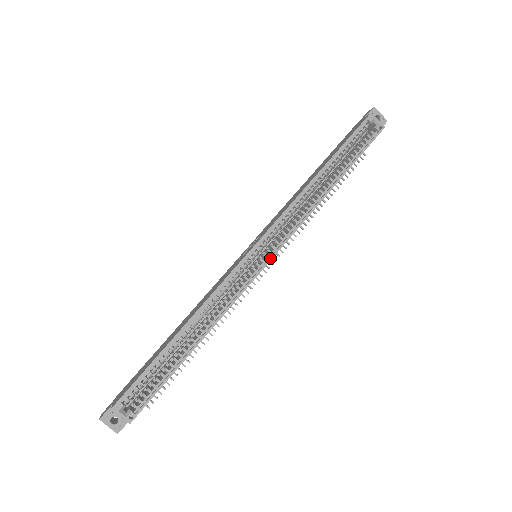
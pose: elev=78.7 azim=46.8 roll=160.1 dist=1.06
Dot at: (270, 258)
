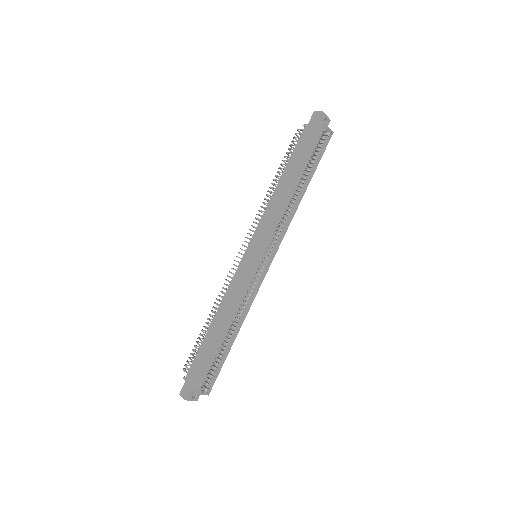
Dot at: (272, 260)
